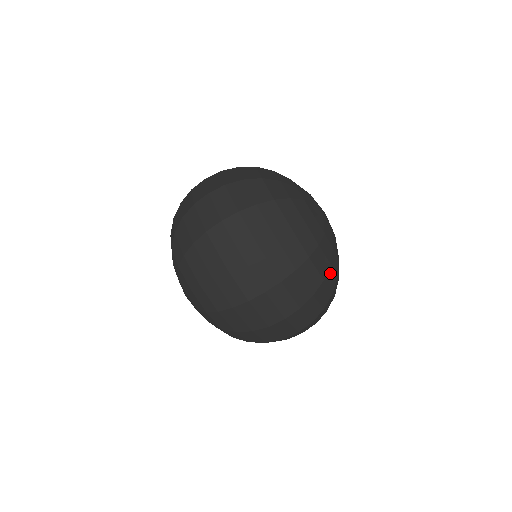
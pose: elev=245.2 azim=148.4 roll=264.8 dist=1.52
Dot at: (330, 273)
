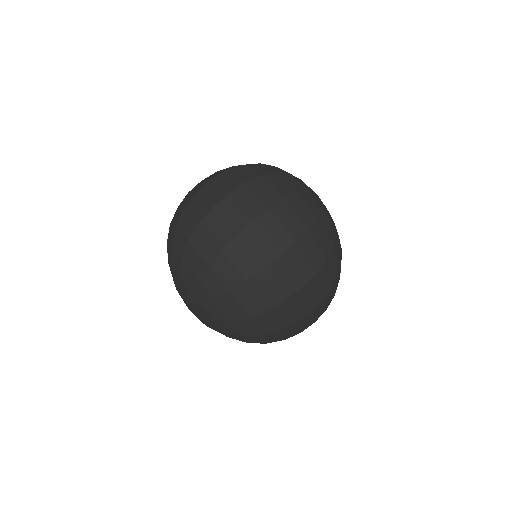
Dot at: occluded
